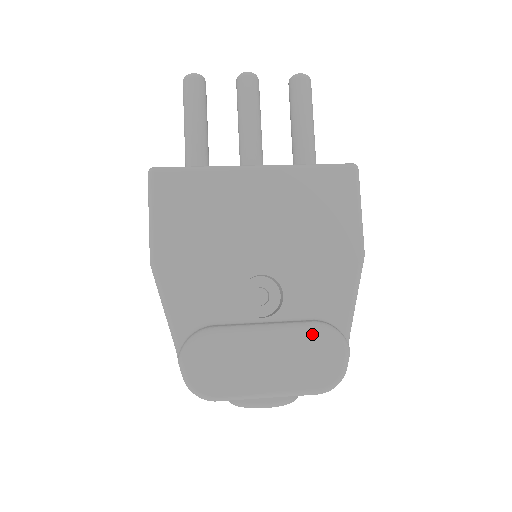
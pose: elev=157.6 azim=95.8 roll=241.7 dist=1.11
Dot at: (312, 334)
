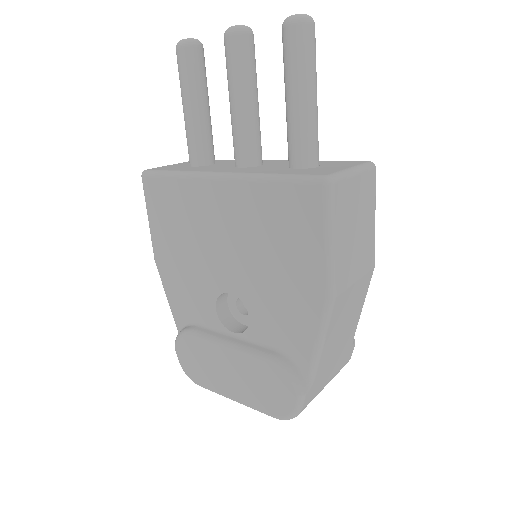
Dot at: (266, 367)
